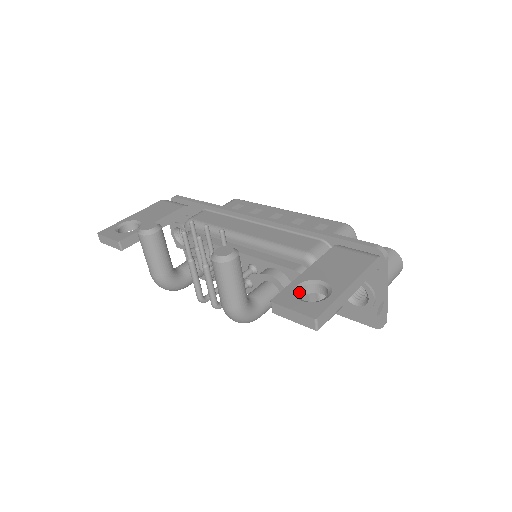
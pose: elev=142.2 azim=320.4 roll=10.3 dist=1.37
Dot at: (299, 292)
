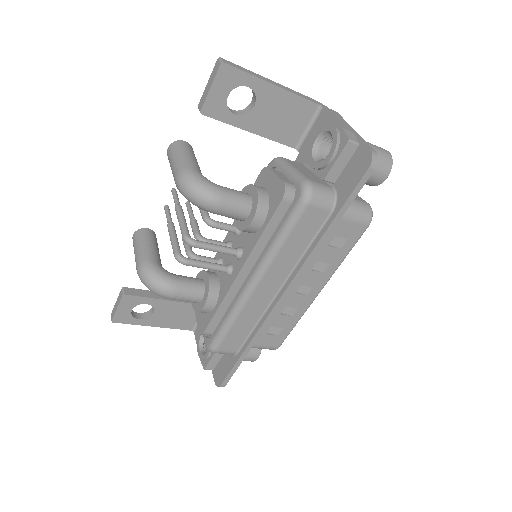
Dot at: (231, 110)
